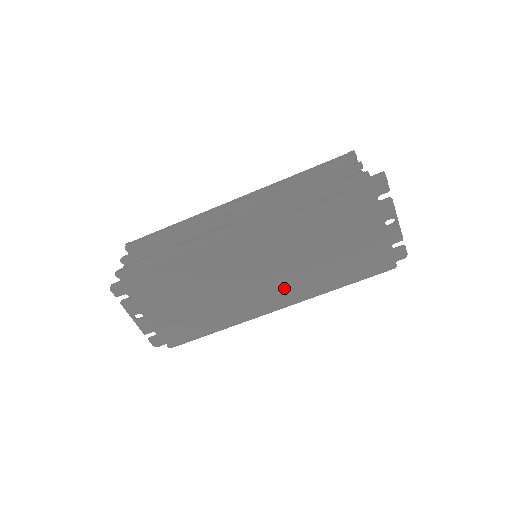
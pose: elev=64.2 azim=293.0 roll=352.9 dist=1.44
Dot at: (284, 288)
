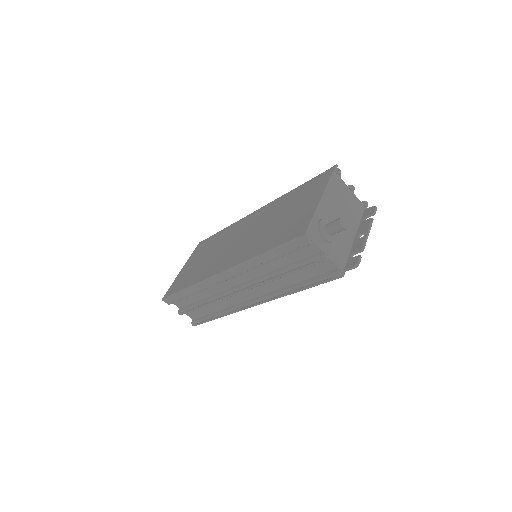
Dot at: occluded
